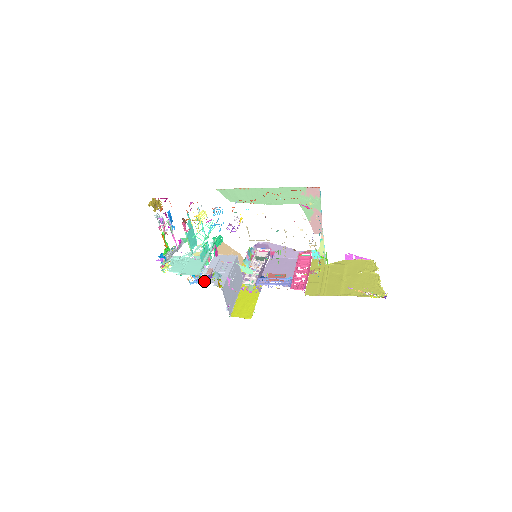
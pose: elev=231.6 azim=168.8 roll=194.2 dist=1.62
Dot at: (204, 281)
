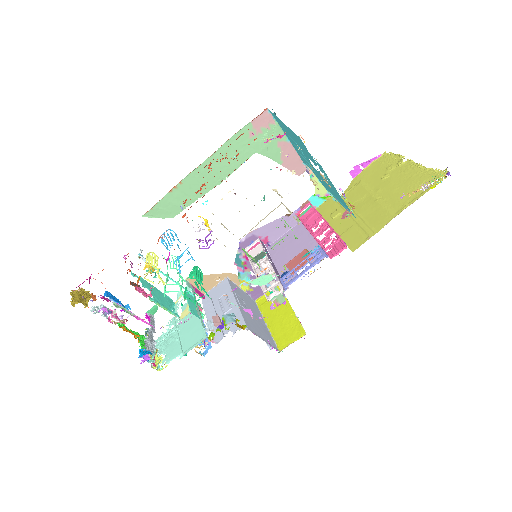
Dot at: (218, 338)
